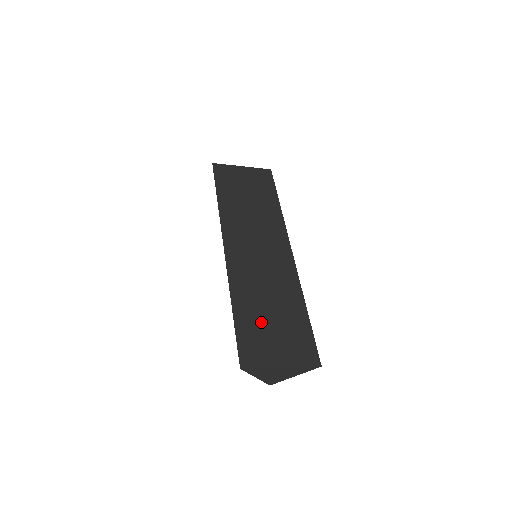
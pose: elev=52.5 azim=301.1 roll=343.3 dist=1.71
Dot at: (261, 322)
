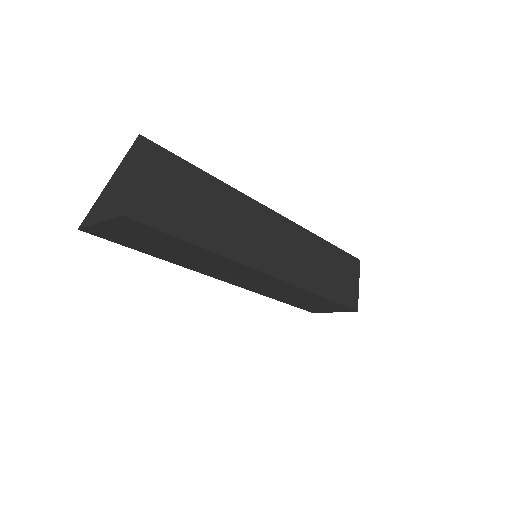
Dot at: occluded
